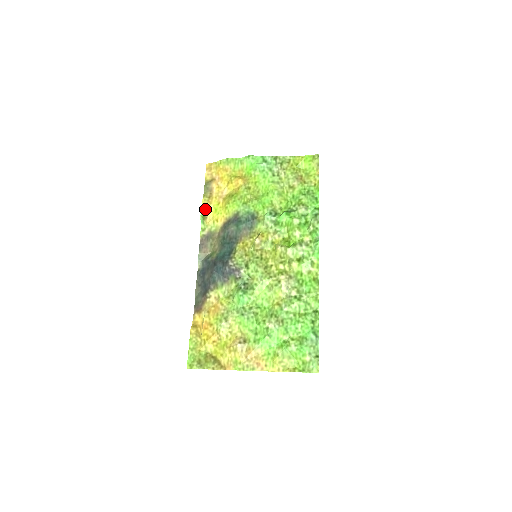
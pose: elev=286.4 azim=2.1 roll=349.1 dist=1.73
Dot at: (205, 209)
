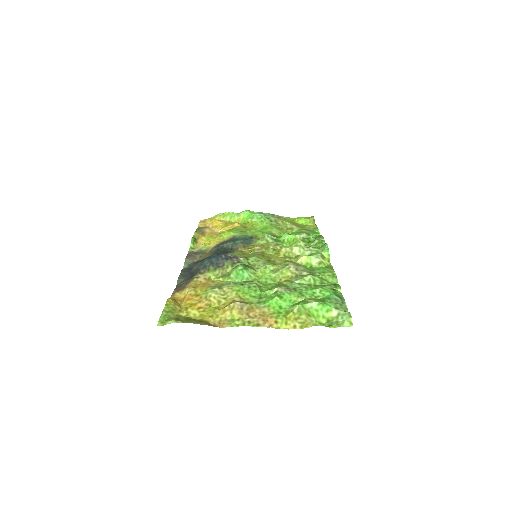
Dot at: (196, 238)
